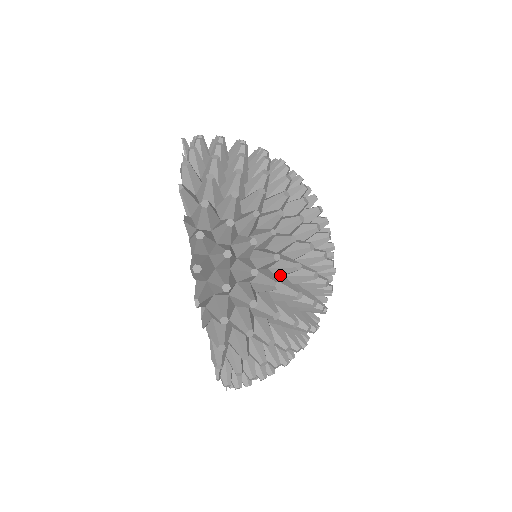
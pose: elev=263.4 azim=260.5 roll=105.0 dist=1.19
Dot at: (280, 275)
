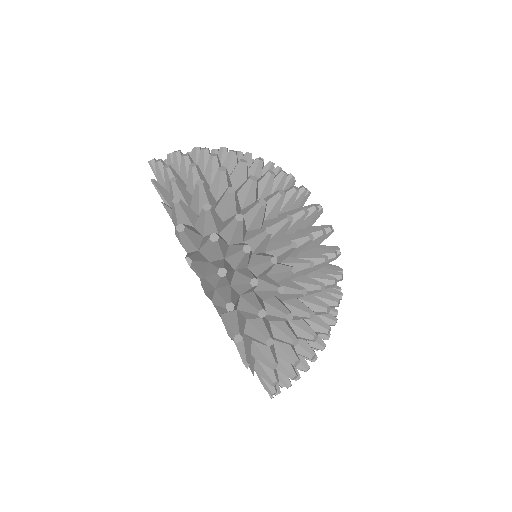
Dot at: (304, 296)
